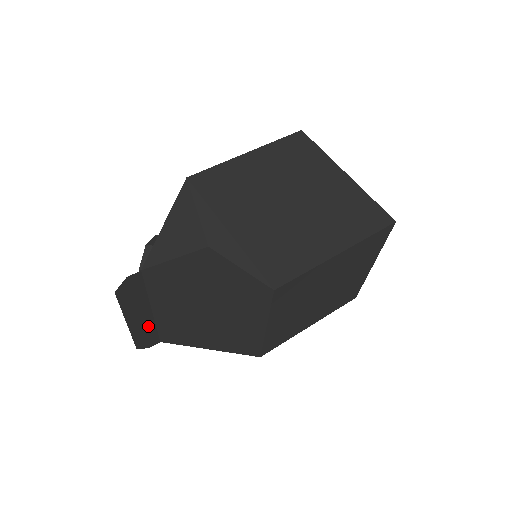
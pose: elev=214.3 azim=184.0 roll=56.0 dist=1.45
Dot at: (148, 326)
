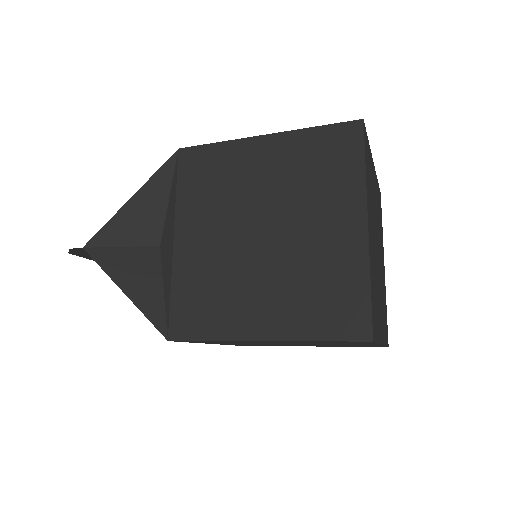
Dot at: occluded
